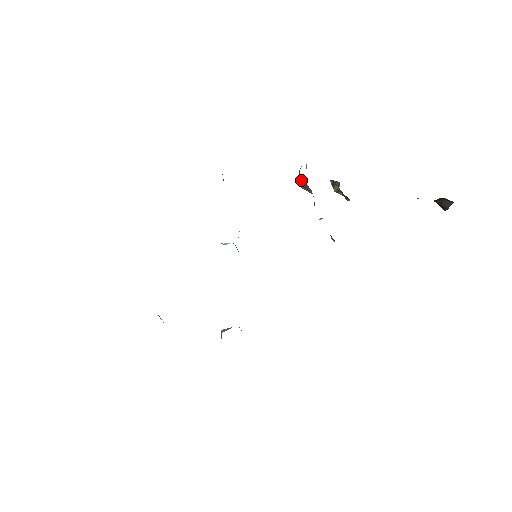
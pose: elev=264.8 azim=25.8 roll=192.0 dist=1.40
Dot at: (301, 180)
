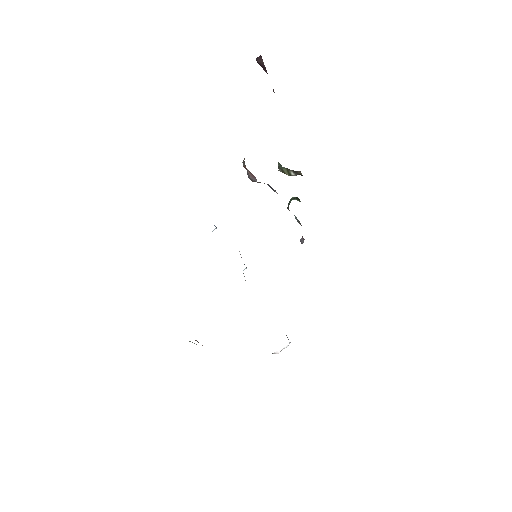
Dot at: occluded
